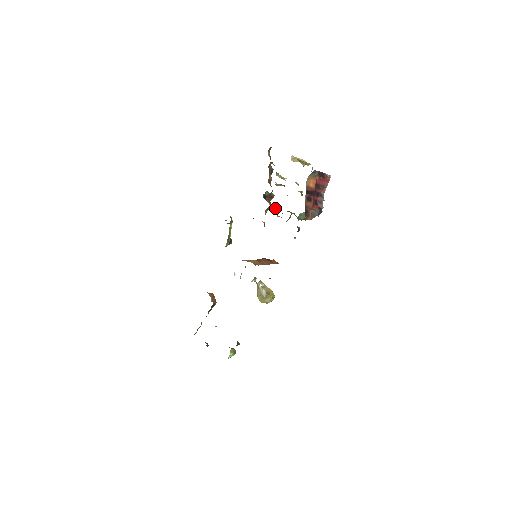
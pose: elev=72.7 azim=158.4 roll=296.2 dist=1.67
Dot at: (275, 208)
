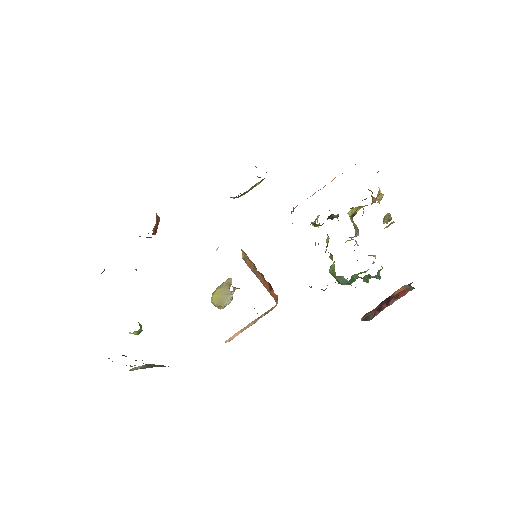
Dot at: (318, 226)
